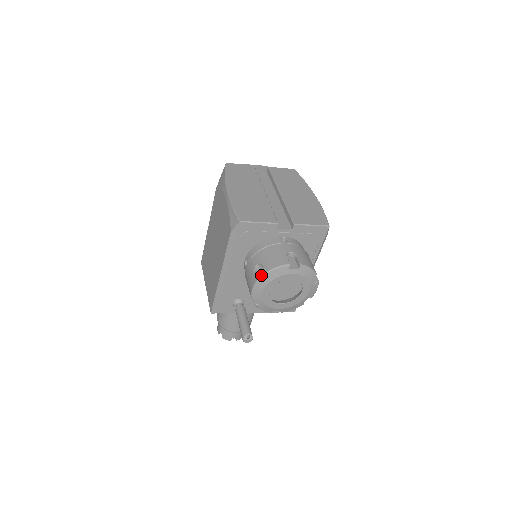
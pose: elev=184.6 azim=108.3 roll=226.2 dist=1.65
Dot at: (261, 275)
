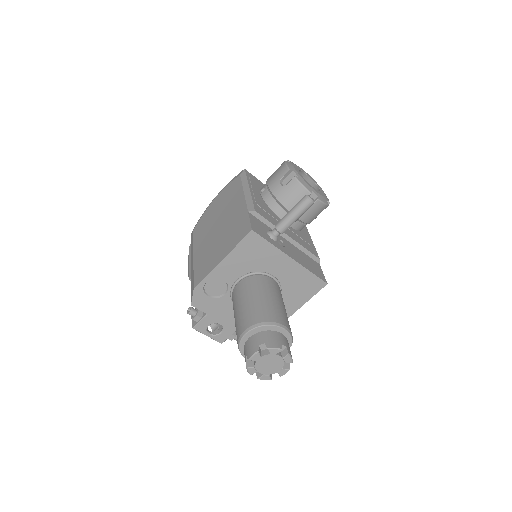
Dot at: occluded
